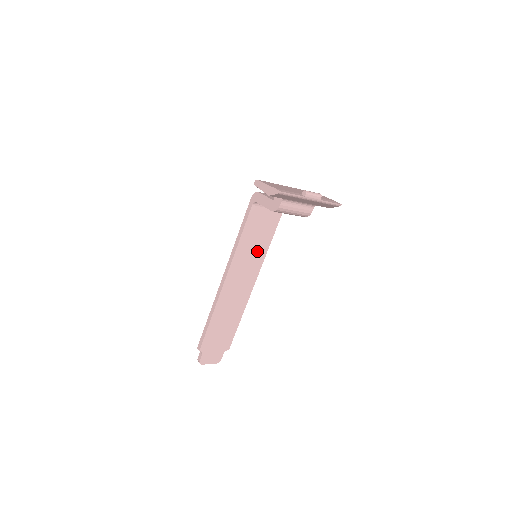
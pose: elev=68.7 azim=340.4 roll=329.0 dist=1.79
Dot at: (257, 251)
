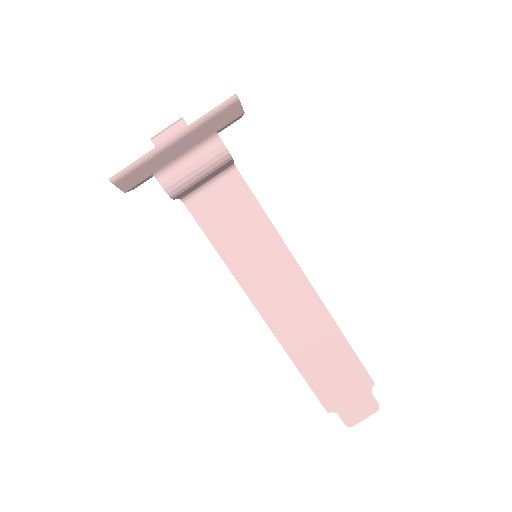
Dot at: (262, 246)
